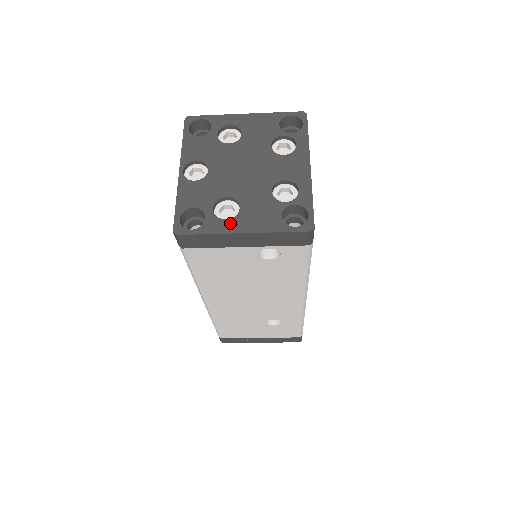
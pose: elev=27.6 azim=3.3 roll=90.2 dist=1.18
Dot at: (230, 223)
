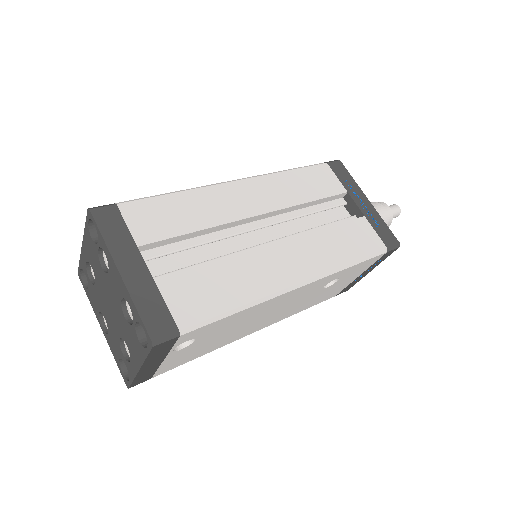
Dot at: (132, 364)
